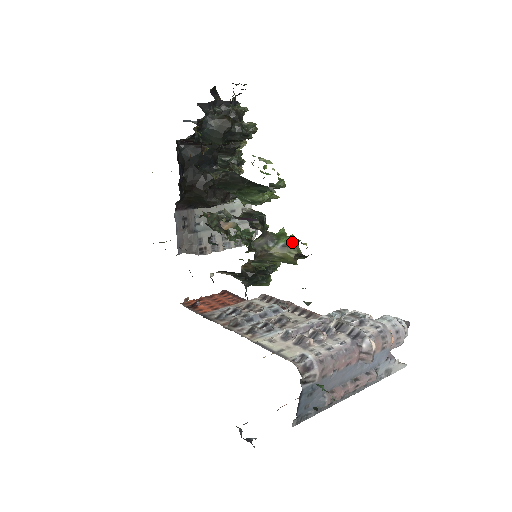
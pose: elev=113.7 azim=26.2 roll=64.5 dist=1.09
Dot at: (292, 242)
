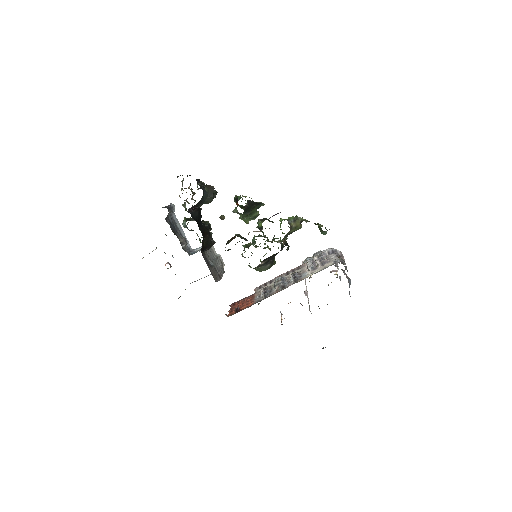
Dot at: (295, 218)
